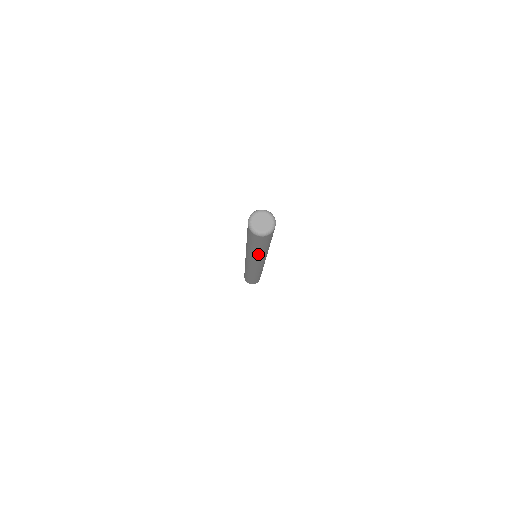
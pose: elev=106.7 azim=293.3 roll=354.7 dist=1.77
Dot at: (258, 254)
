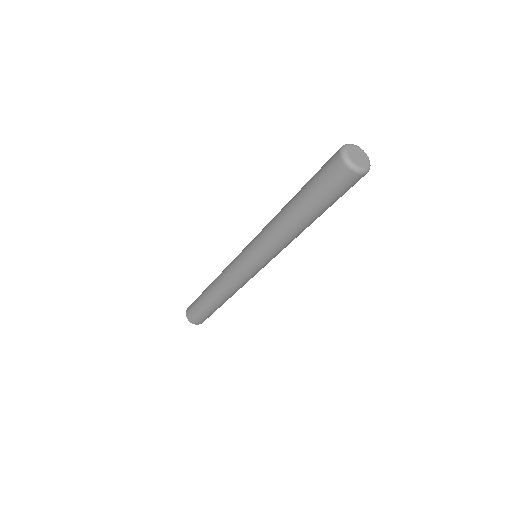
Dot at: (300, 231)
